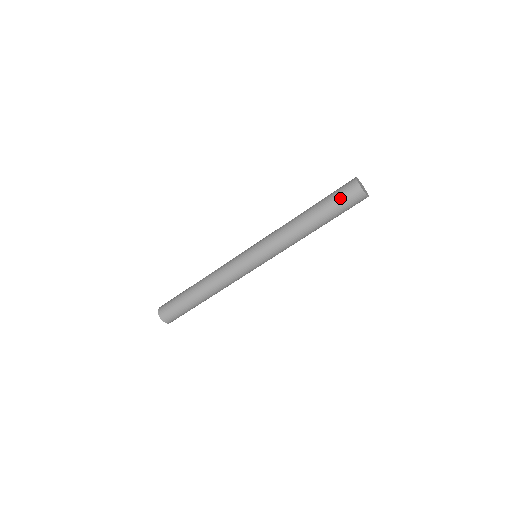
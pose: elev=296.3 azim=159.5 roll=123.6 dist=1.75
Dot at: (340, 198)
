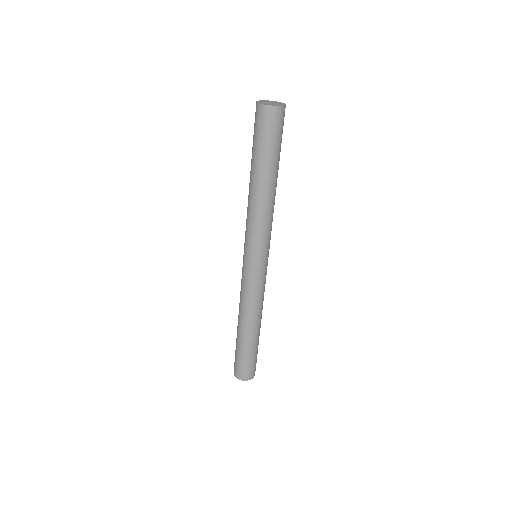
Dot at: (254, 132)
